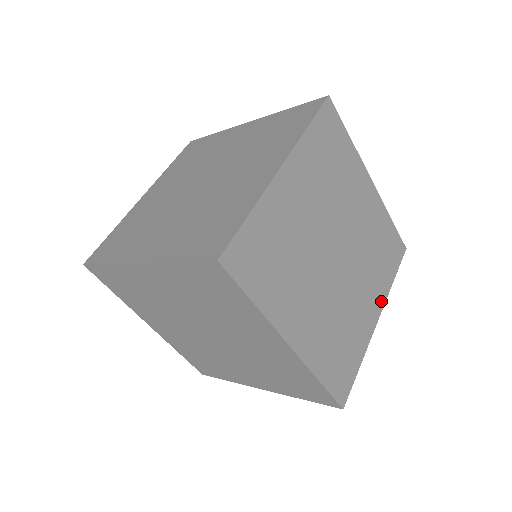
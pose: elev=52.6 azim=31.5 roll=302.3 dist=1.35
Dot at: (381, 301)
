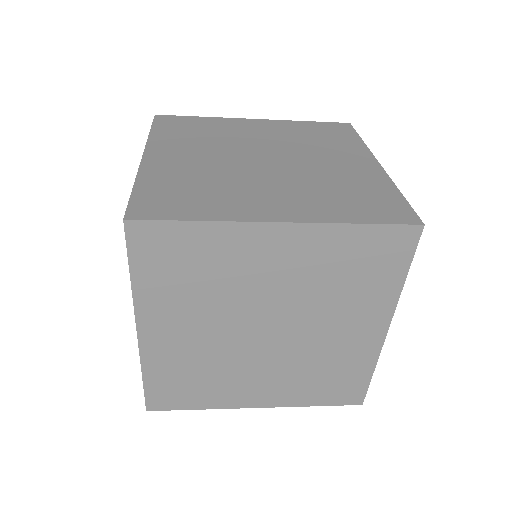
Dot at: (278, 402)
